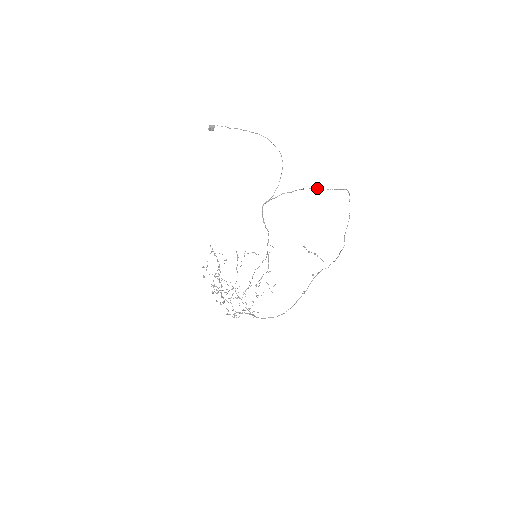
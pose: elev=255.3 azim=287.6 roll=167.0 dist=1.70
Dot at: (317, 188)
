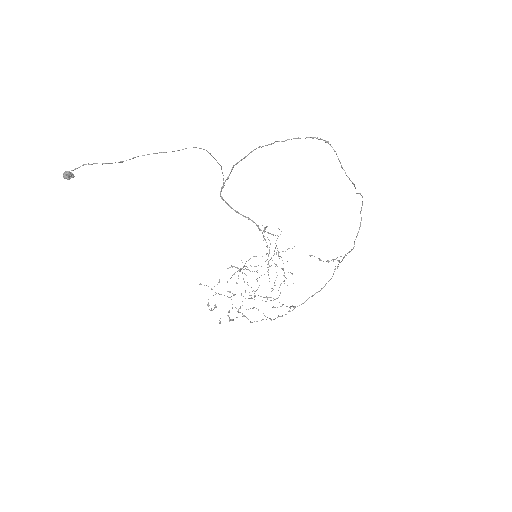
Dot at: occluded
